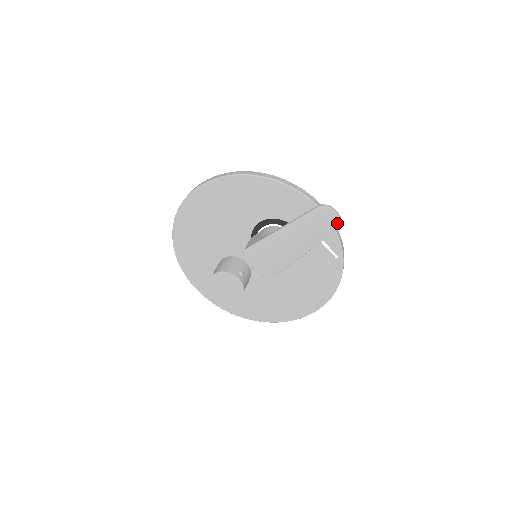
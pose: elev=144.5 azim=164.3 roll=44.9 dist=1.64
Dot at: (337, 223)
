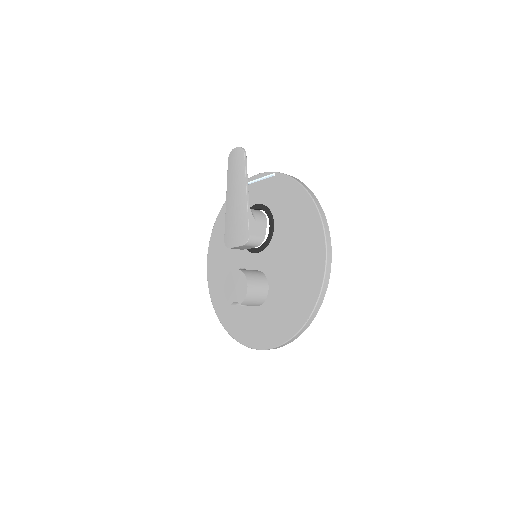
Dot at: (241, 151)
